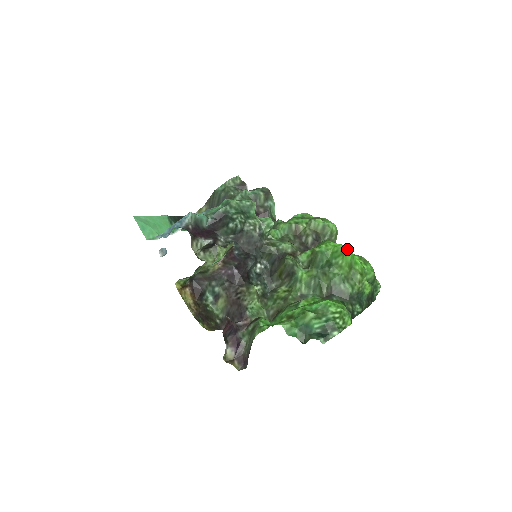
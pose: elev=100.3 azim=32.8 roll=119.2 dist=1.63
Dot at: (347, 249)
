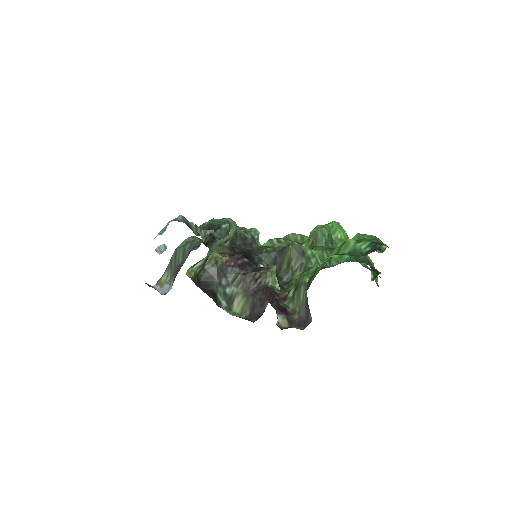
Dot at: (339, 224)
